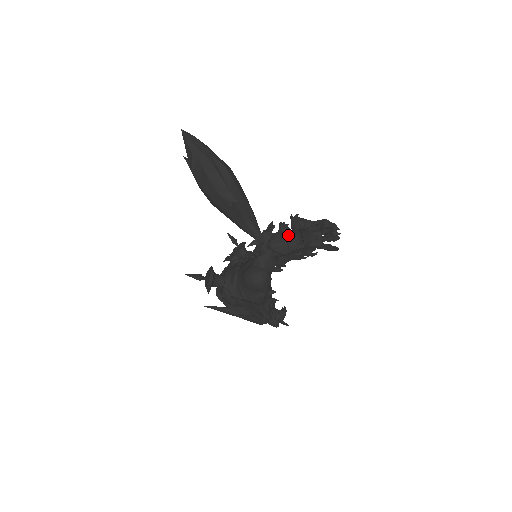
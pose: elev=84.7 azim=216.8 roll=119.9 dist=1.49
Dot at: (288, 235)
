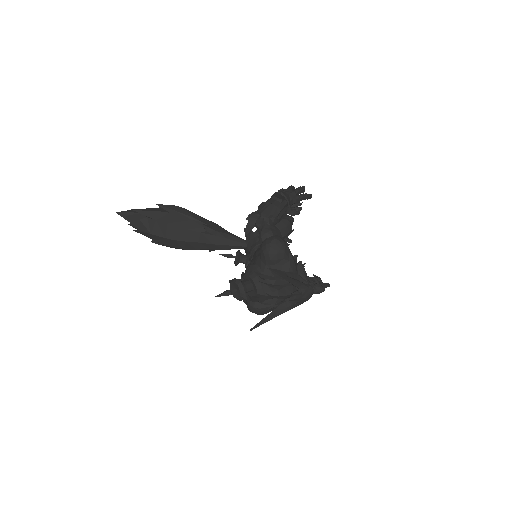
Dot at: occluded
